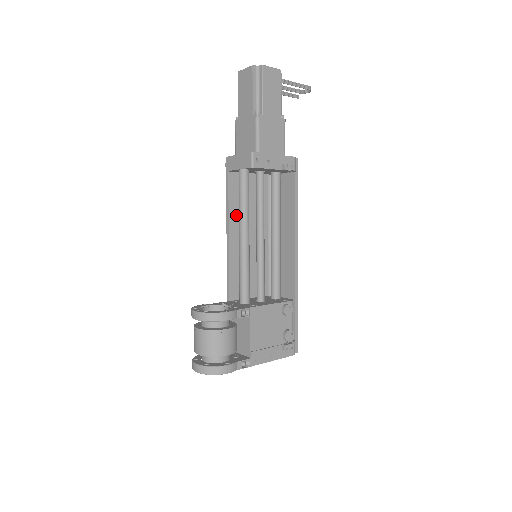
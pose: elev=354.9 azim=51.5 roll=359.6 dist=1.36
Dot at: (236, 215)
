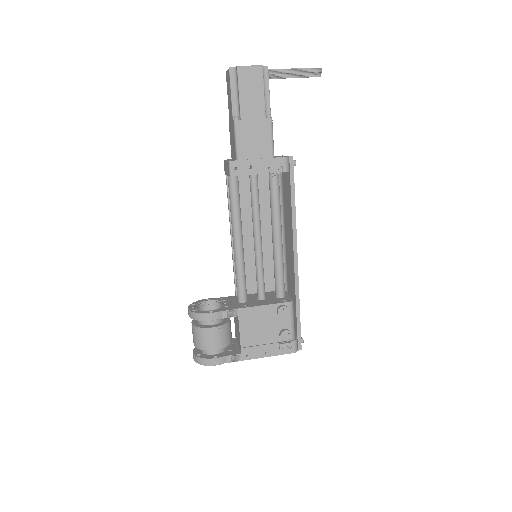
Dot at: occluded
